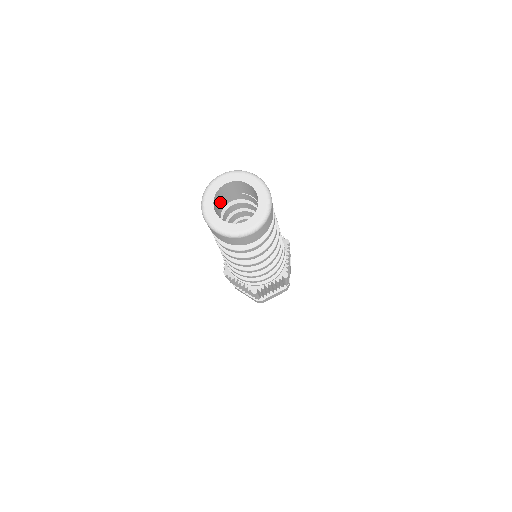
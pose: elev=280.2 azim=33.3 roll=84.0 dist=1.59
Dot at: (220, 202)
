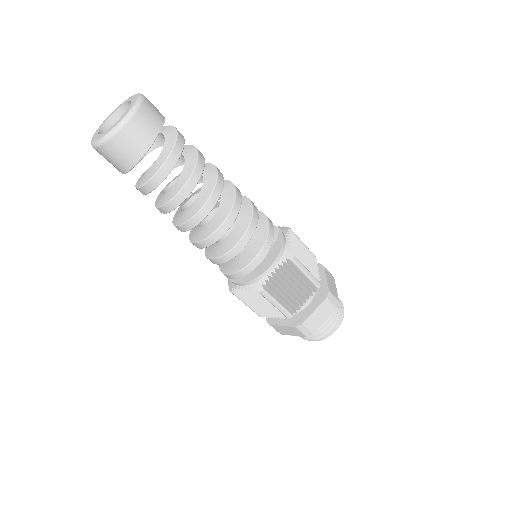
Dot at: occluded
